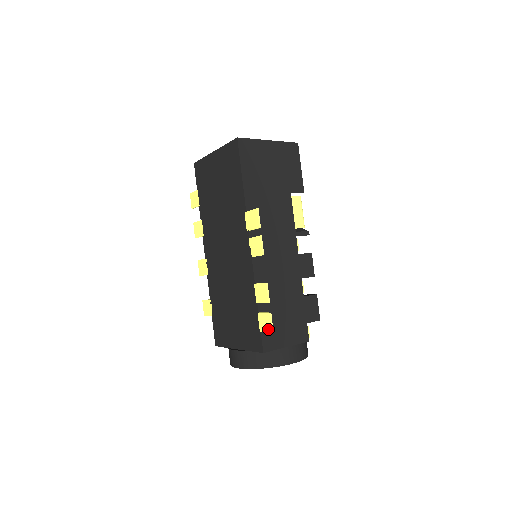
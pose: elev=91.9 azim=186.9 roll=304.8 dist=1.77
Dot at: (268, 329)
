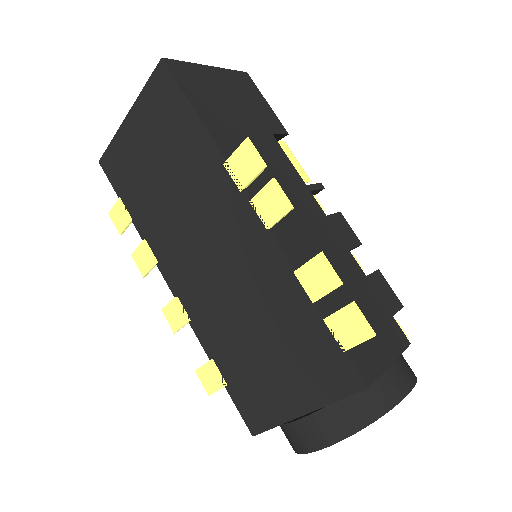
Dot at: (361, 335)
